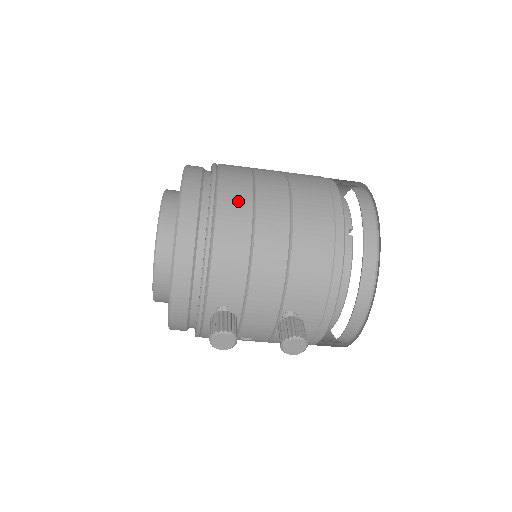
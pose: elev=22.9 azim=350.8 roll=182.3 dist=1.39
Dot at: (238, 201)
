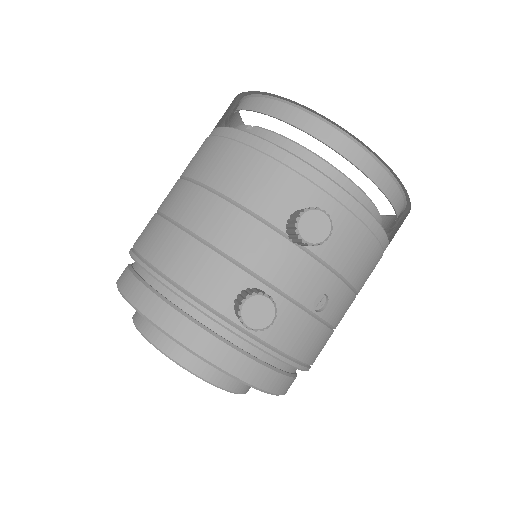
Dot at: (151, 231)
